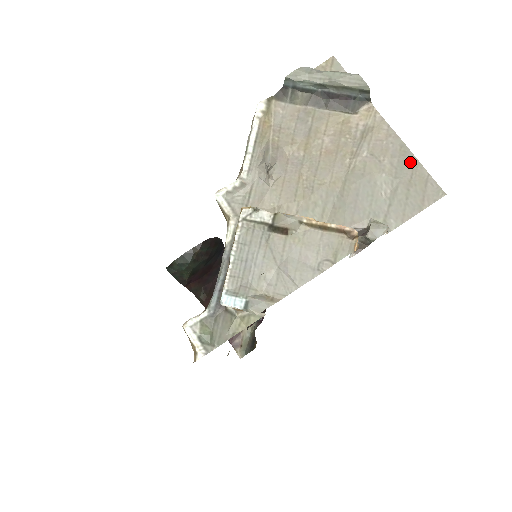
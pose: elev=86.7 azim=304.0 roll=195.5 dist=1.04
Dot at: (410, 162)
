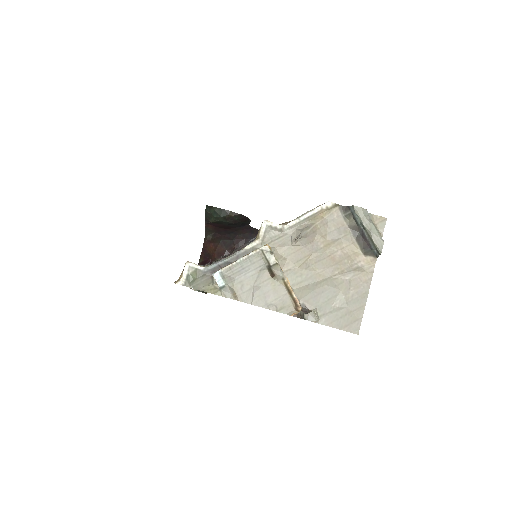
Dot at: (361, 304)
